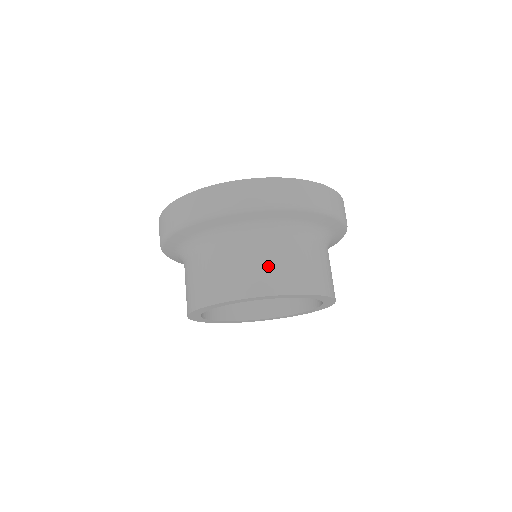
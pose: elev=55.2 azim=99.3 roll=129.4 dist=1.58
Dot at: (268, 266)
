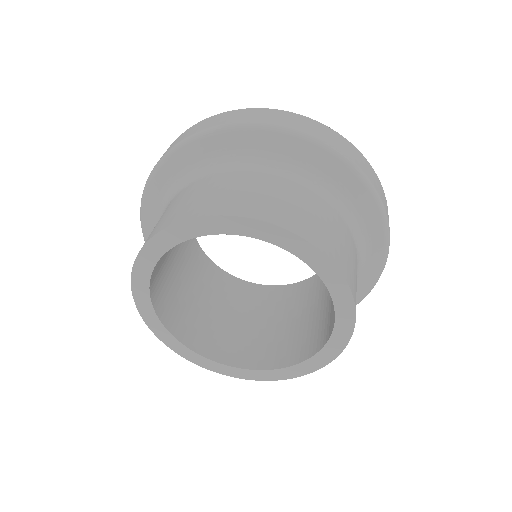
Dot at: (290, 203)
